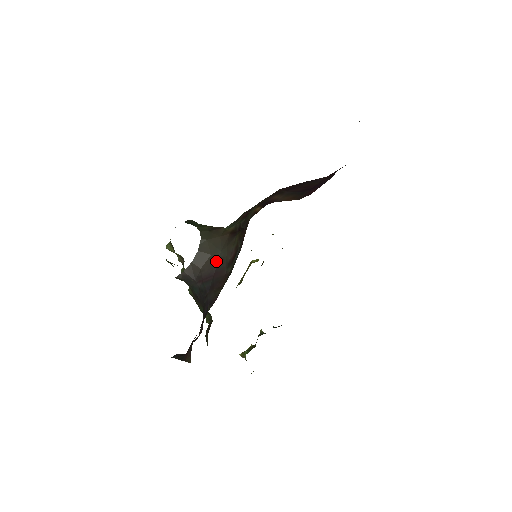
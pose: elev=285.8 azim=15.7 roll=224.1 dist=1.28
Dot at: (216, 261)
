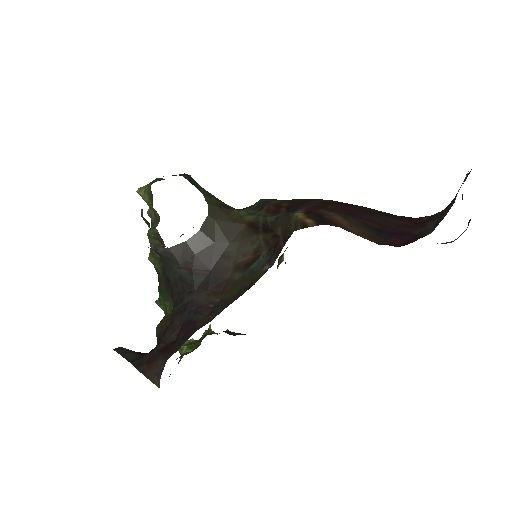
Dot at: (219, 253)
